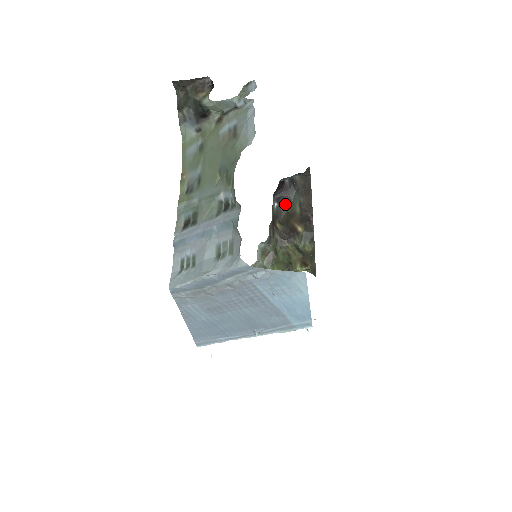
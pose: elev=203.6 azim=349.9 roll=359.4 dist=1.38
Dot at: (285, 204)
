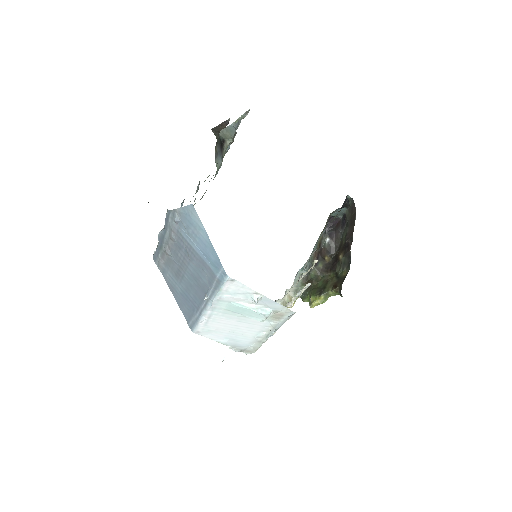
Dot at: (337, 239)
